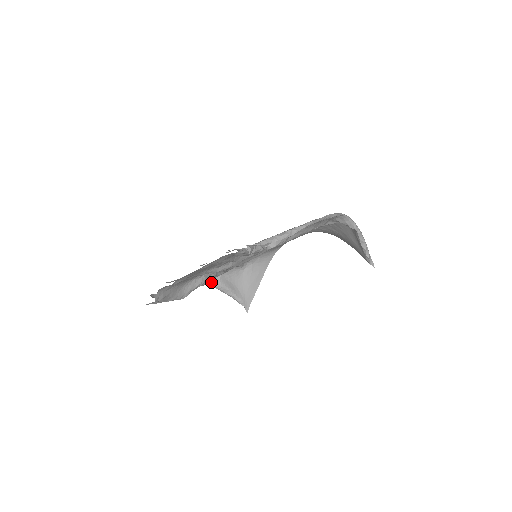
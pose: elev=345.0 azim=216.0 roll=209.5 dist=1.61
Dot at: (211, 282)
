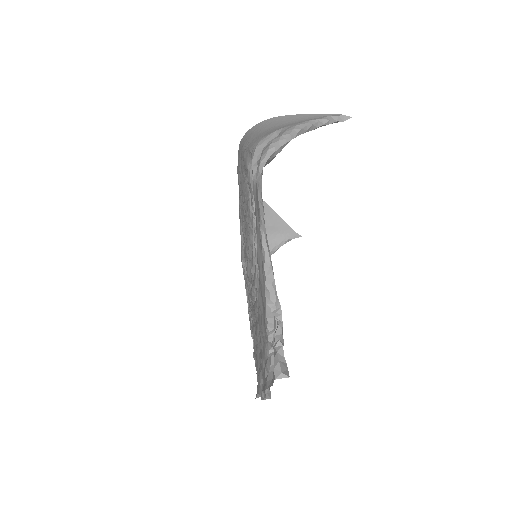
Dot at: occluded
